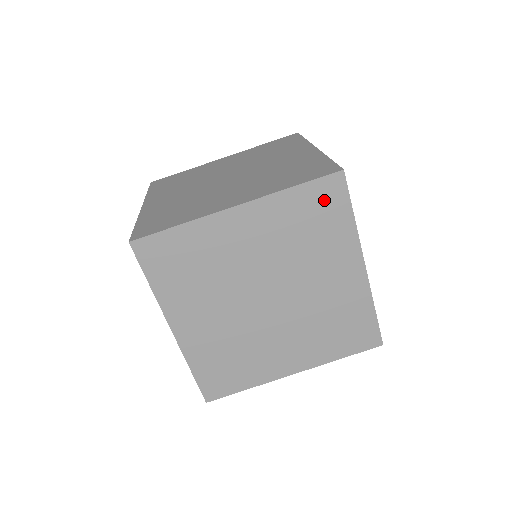
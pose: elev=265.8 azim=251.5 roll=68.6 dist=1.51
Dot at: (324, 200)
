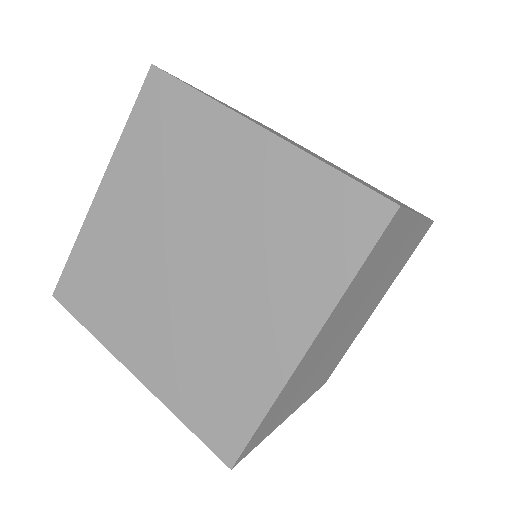
Dot at: (159, 107)
